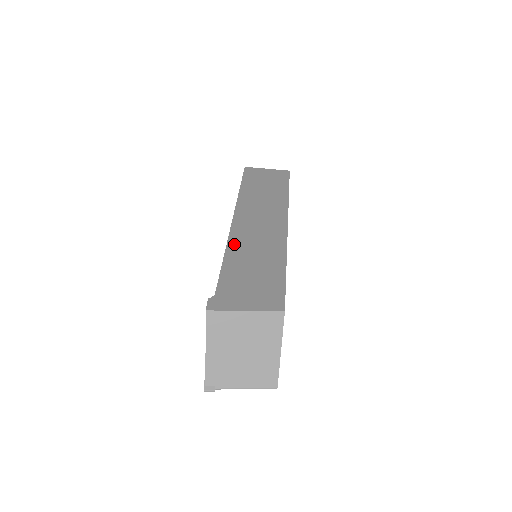
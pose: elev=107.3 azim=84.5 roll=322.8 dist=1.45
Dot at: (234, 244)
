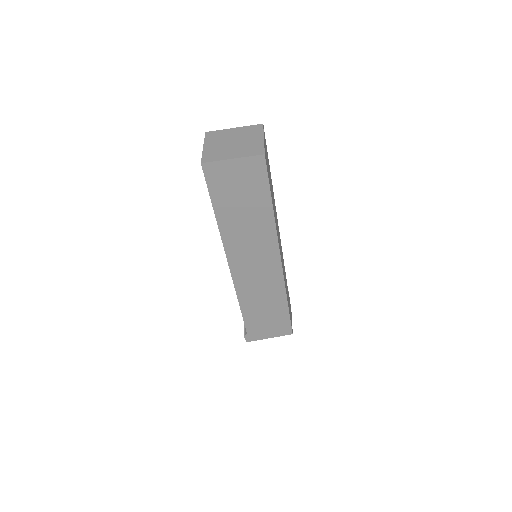
Dot at: (242, 294)
